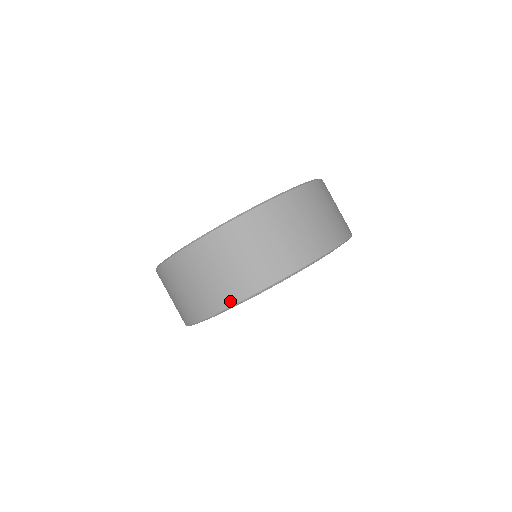
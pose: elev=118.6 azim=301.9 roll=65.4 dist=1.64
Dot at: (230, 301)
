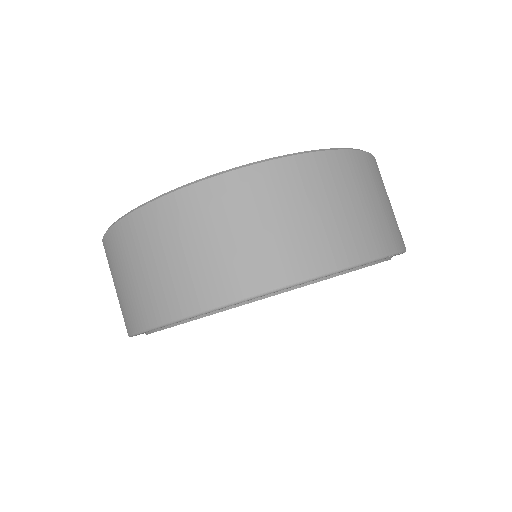
Dot at: (159, 317)
